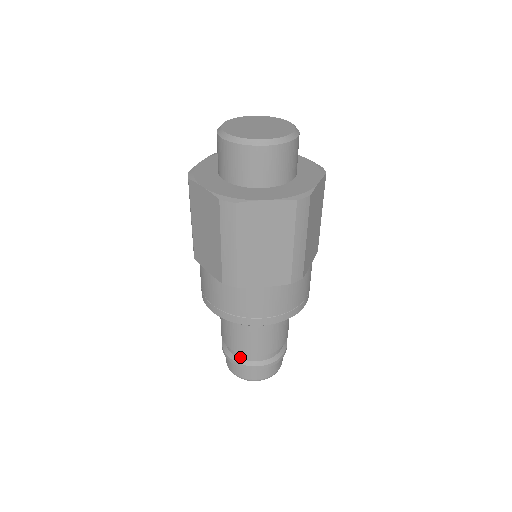
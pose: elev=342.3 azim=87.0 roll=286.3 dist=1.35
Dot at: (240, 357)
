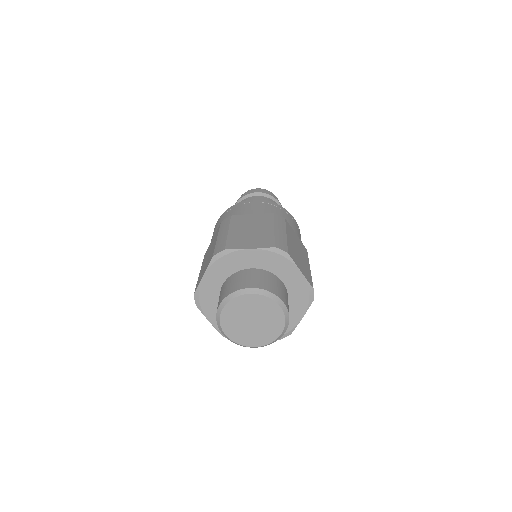
Dot at: occluded
